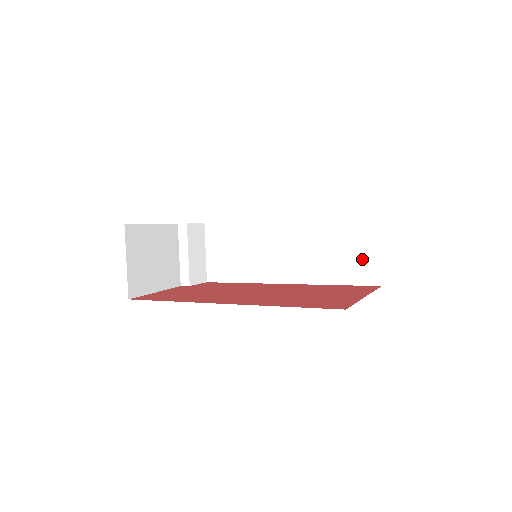
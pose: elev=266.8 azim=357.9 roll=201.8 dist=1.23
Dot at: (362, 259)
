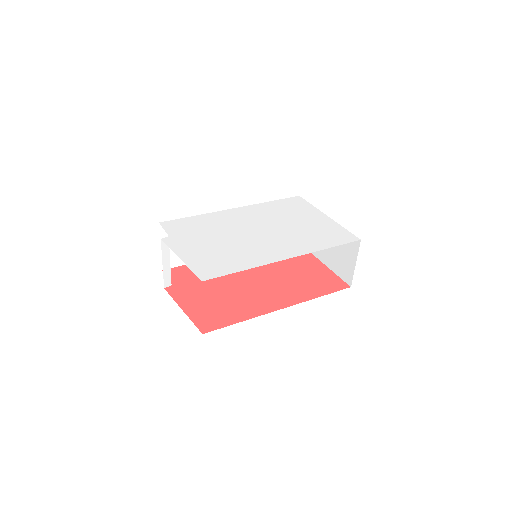
Dot at: occluded
